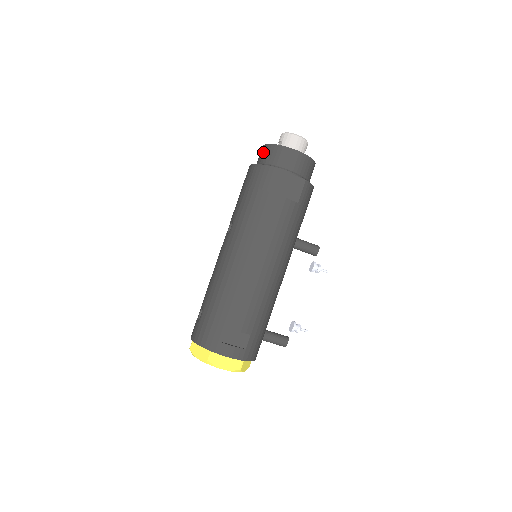
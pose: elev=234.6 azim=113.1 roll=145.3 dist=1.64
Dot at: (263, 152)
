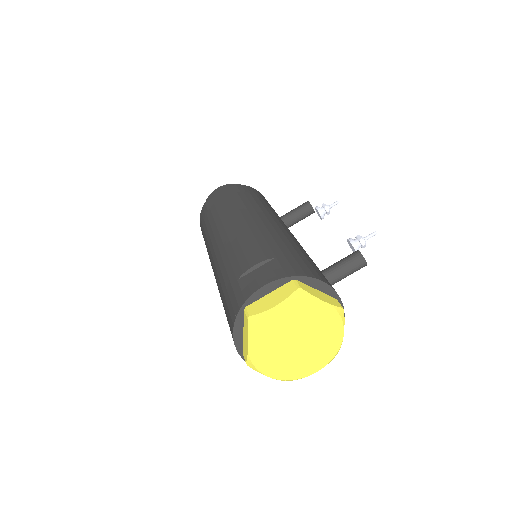
Dot at: occluded
